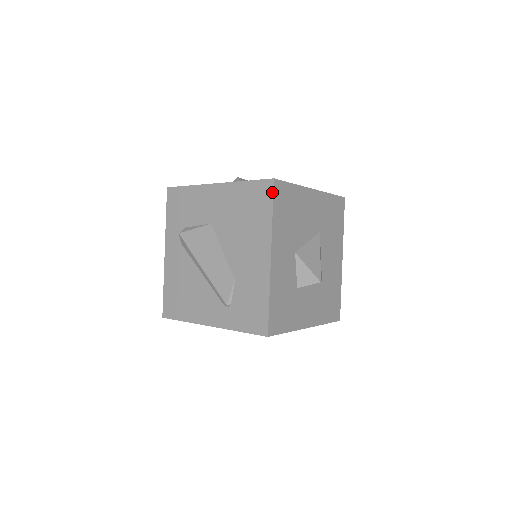
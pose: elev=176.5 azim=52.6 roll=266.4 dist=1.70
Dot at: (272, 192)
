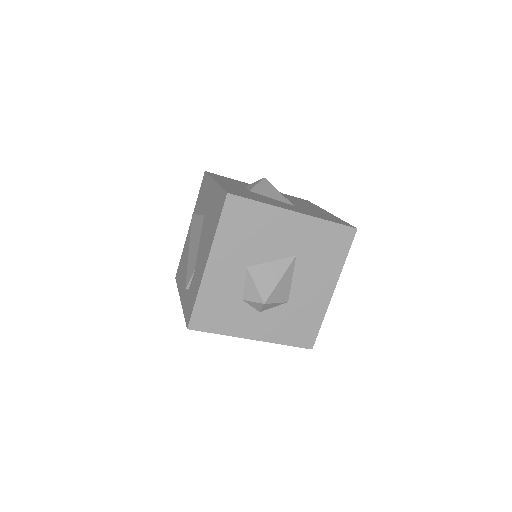
Dot at: (223, 205)
